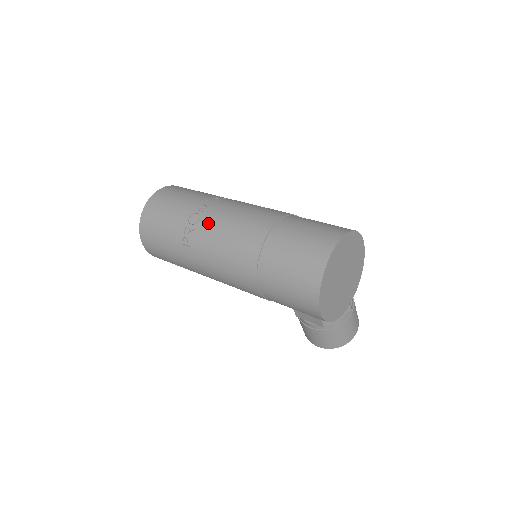
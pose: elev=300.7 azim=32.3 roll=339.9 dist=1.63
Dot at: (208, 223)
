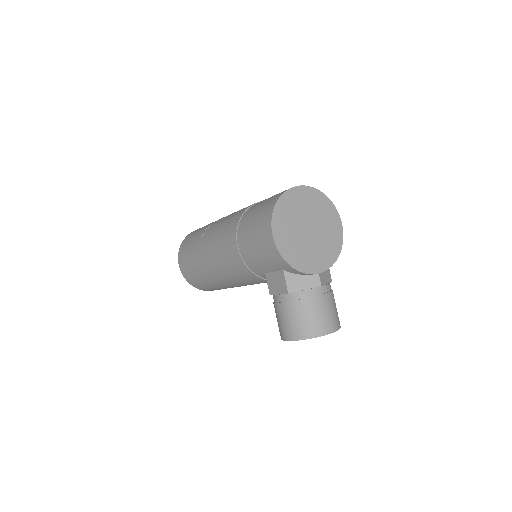
Dot at: occluded
